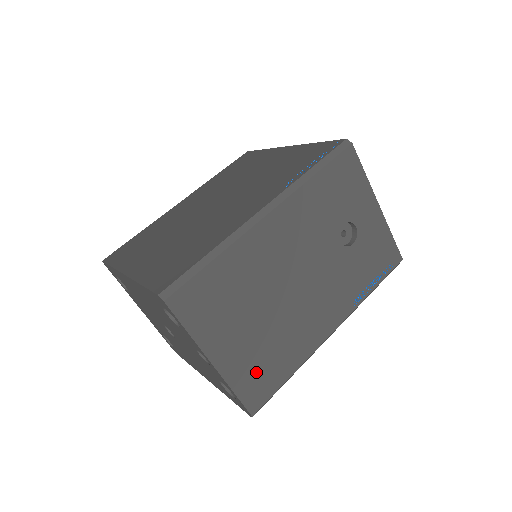
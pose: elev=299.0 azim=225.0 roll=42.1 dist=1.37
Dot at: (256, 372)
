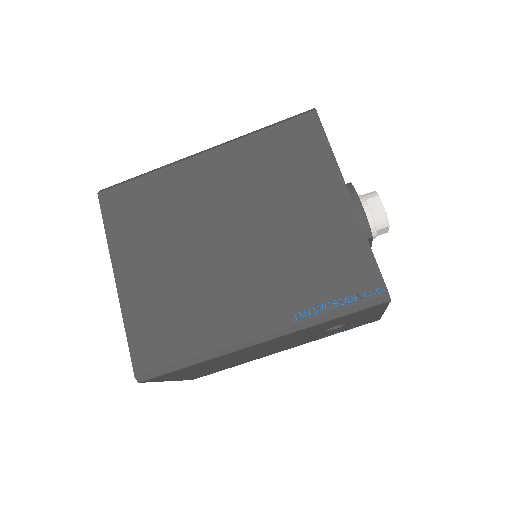
Dot at: (205, 373)
